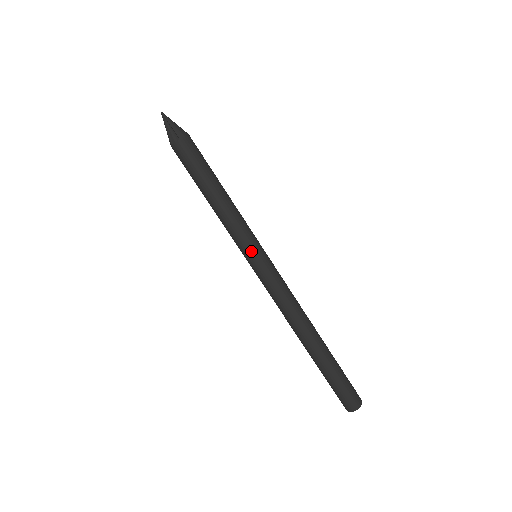
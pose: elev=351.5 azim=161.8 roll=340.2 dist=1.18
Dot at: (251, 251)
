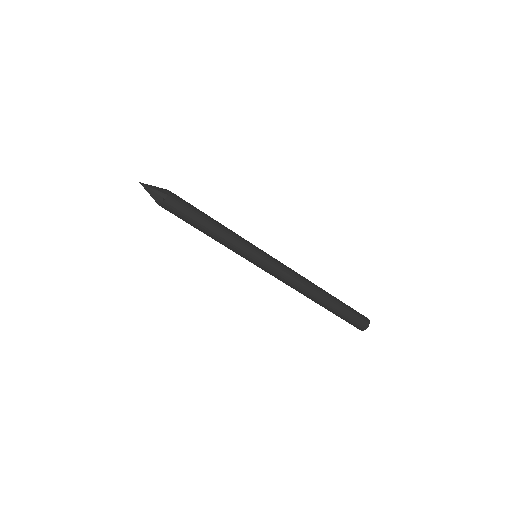
Dot at: (255, 250)
